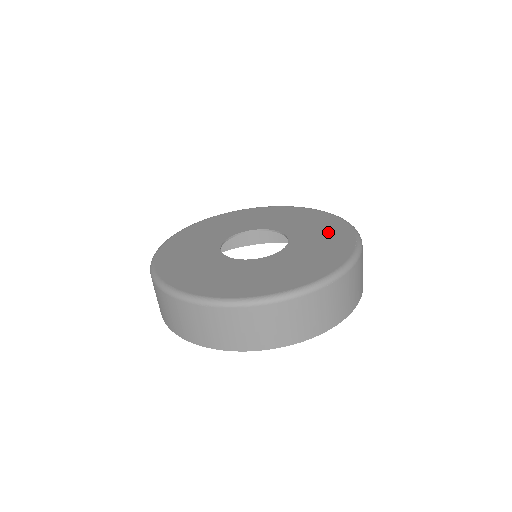
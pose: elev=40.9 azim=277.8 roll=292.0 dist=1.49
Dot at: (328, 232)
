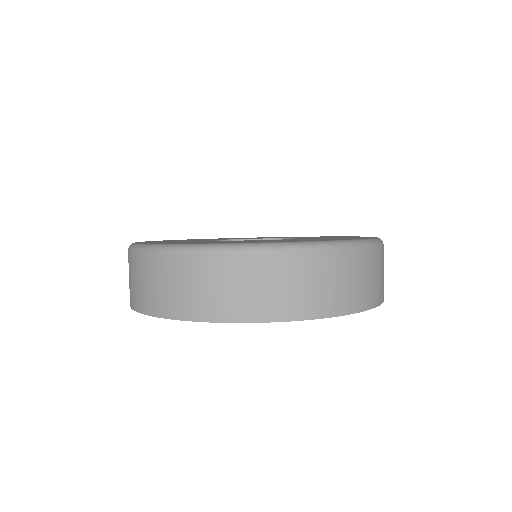
Dot at: (343, 237)
